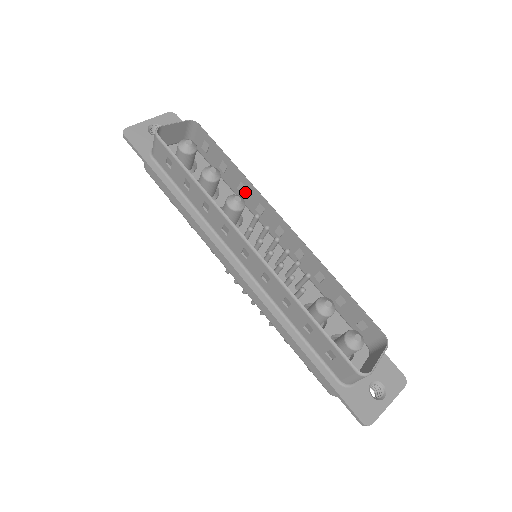
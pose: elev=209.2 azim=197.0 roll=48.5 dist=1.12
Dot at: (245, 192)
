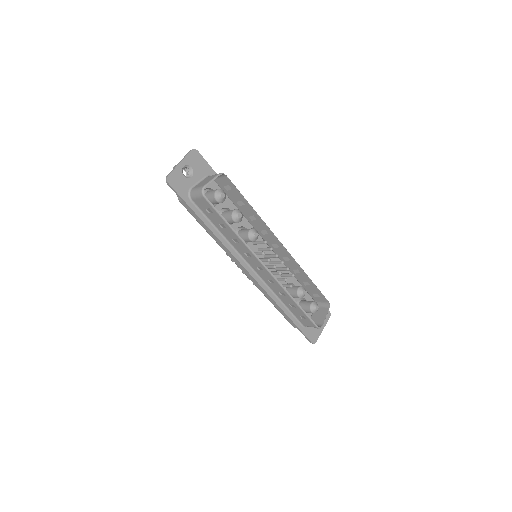
Dot at: (254, 220)
